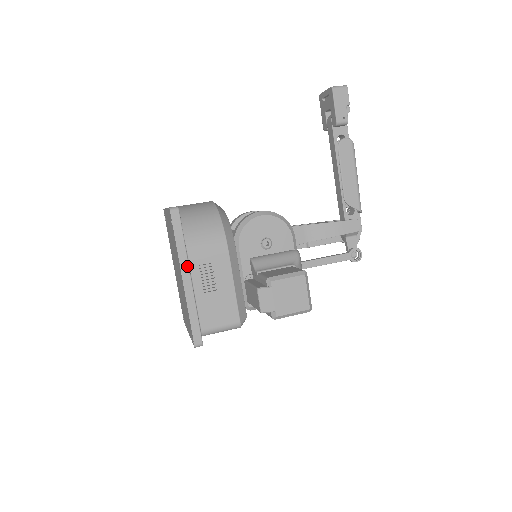
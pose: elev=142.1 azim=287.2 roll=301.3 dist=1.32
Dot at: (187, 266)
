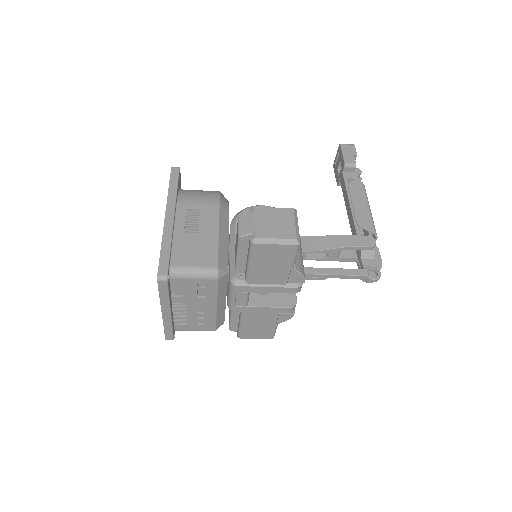
Dot at: (173, 206)
